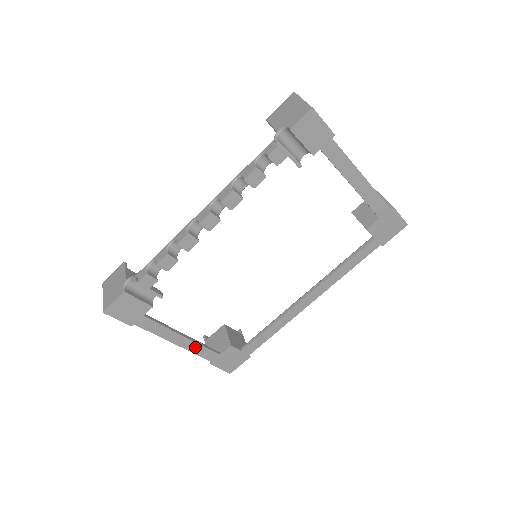
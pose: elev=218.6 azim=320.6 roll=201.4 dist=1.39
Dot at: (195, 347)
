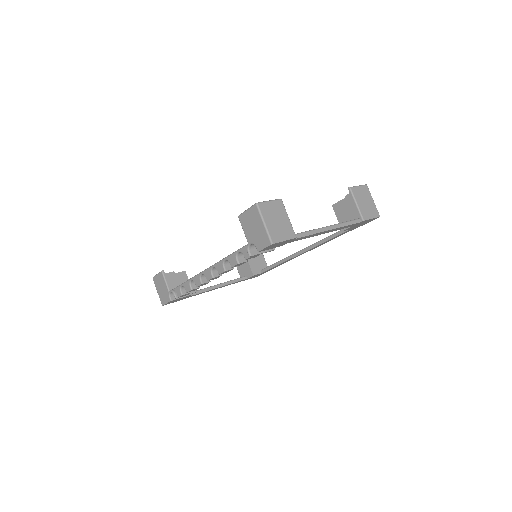
Dot at: occluded
